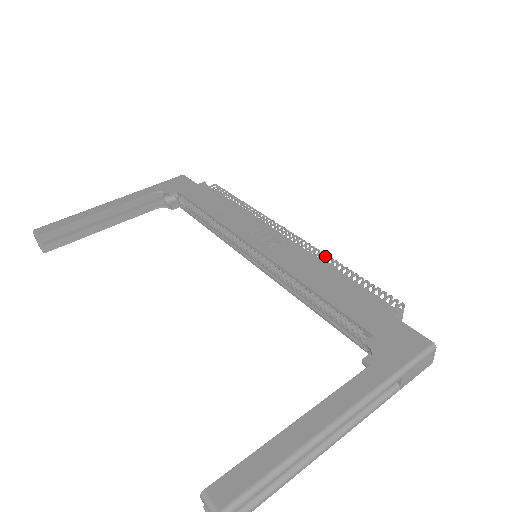
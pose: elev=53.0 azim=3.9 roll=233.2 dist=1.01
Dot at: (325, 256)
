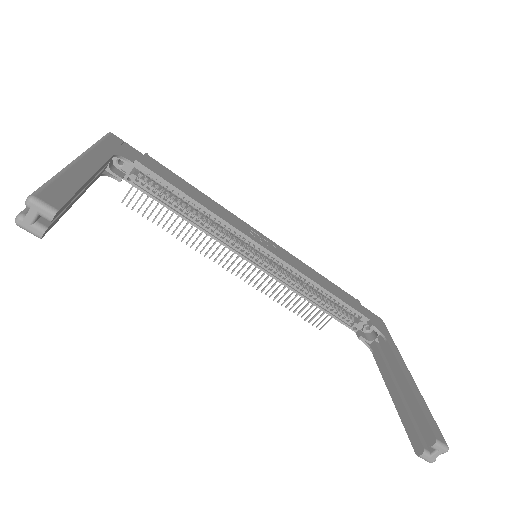
Dot at: occluded
